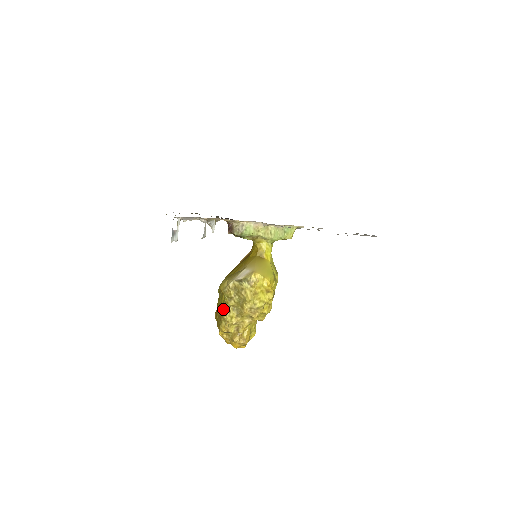
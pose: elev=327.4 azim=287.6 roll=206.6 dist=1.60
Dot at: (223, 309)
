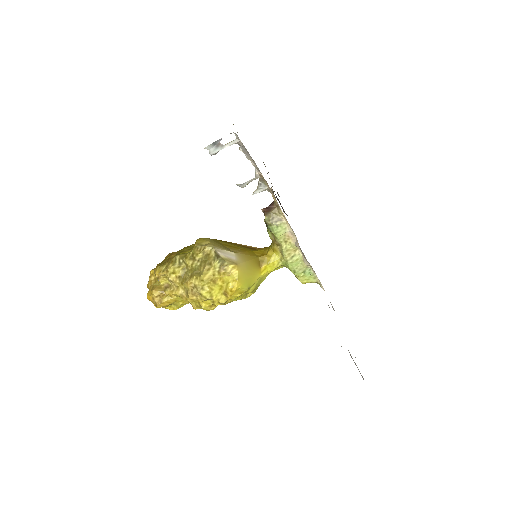
Dot at: (177, 257)
